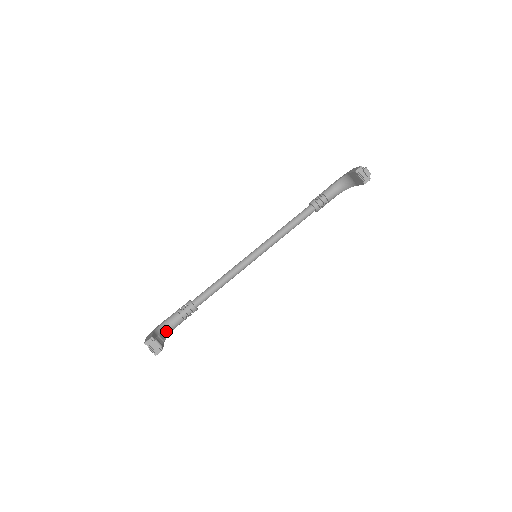
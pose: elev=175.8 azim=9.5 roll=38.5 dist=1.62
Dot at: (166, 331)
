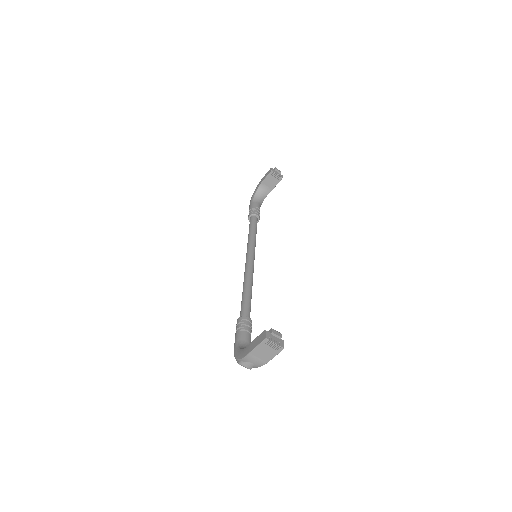
Dot at: occluded
